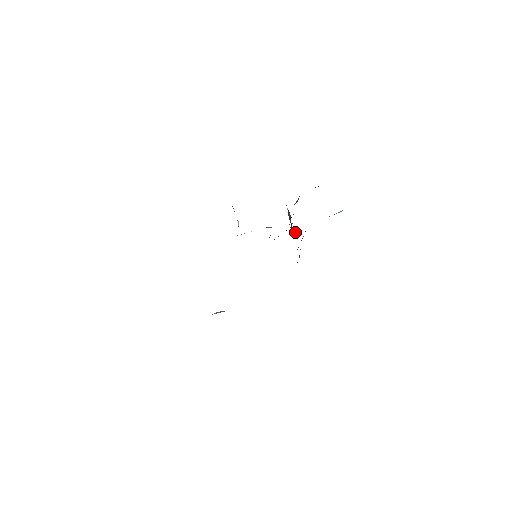
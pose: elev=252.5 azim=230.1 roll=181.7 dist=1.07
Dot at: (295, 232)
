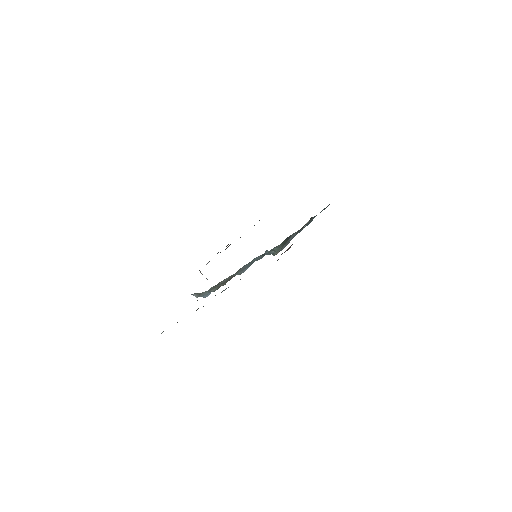
Dot at: occluded
